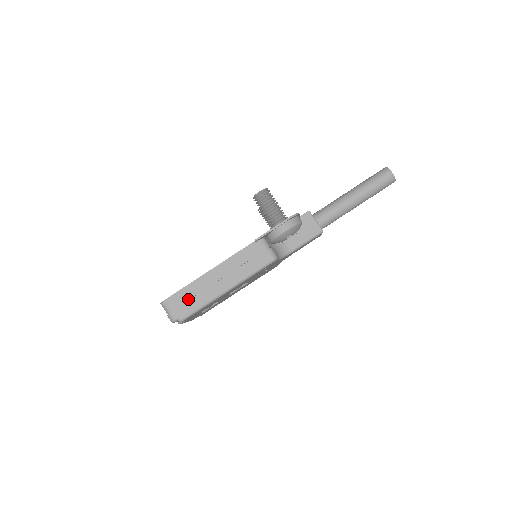
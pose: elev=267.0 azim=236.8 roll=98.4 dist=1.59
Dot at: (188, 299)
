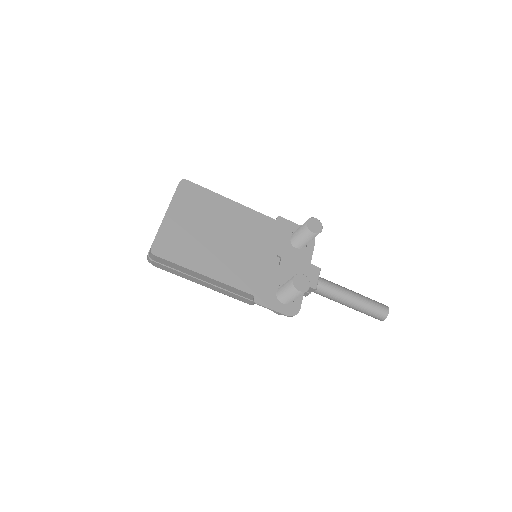
Dot at: (173, 268)
